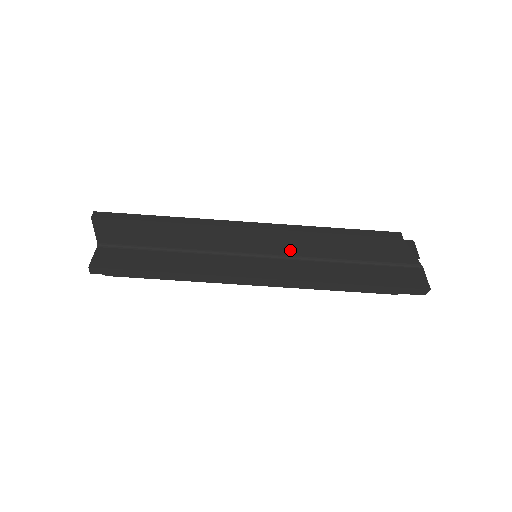
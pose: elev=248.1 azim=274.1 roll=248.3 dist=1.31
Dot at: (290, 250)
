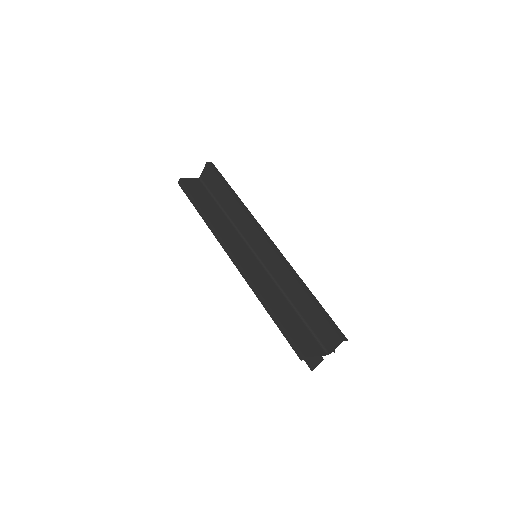
Dot at: occluded
